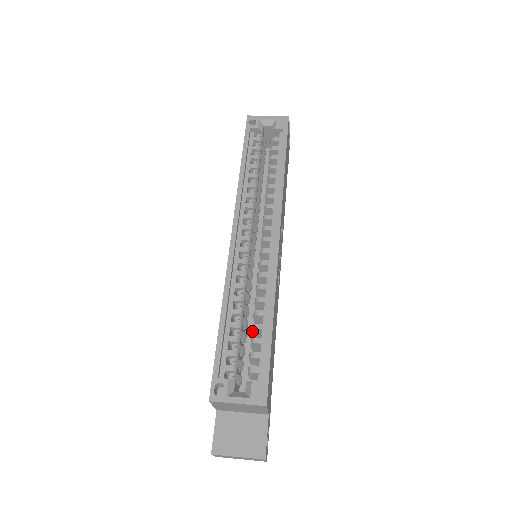
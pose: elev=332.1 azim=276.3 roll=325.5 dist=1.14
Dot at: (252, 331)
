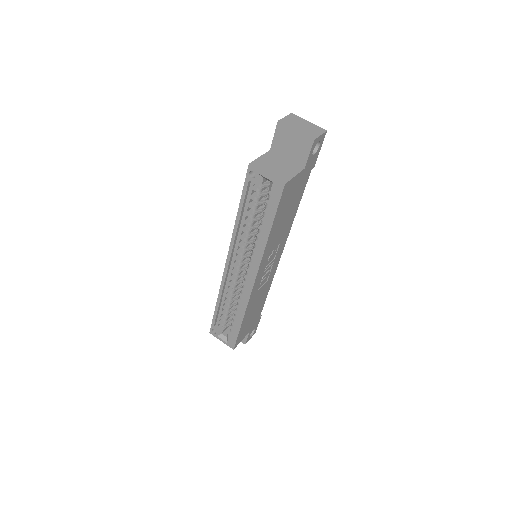
Dot at: (236, 312)
